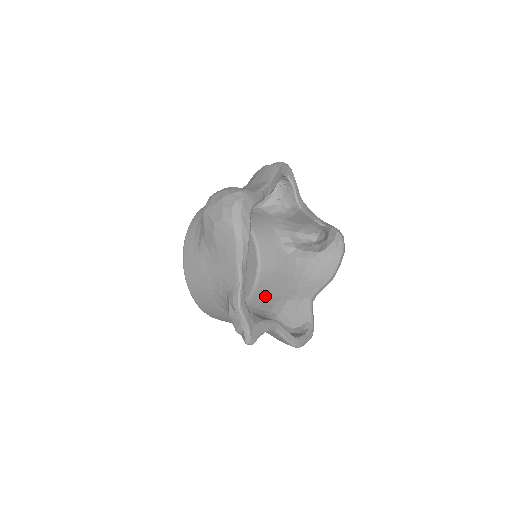
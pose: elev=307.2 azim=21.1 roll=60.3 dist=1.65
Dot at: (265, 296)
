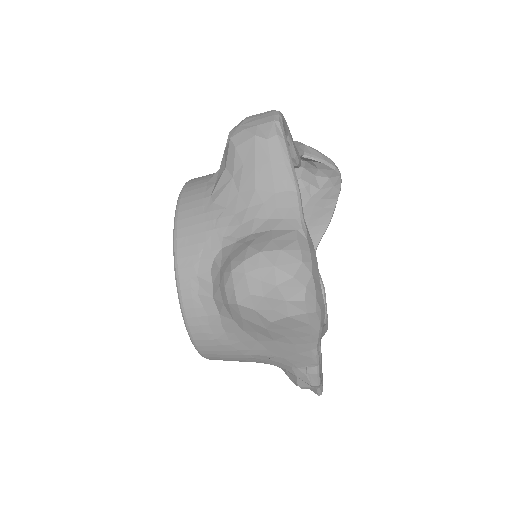
Dot at: occluded
